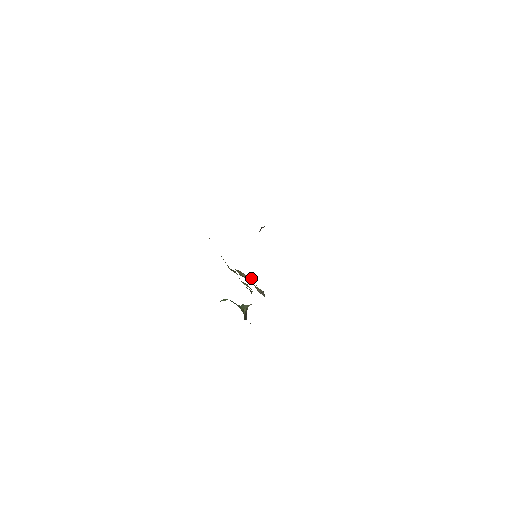
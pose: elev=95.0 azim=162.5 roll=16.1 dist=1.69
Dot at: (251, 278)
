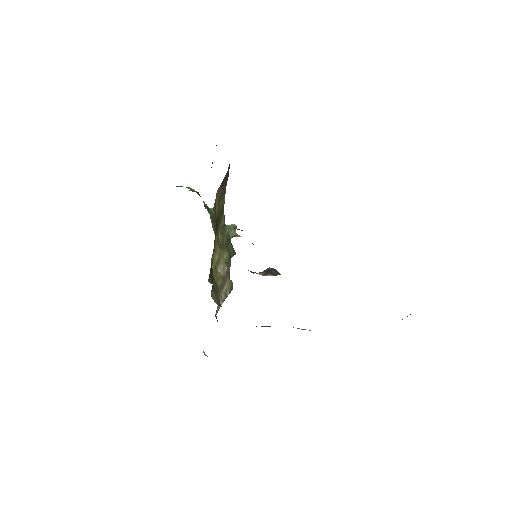
Dot at: (222, 280)
